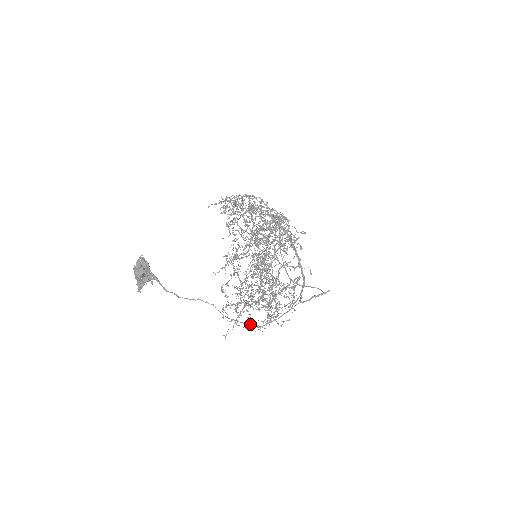
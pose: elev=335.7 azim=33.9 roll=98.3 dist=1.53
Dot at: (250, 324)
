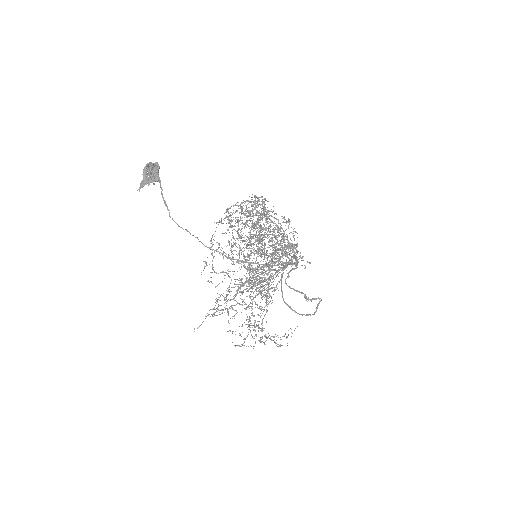
Dot at: occluded
